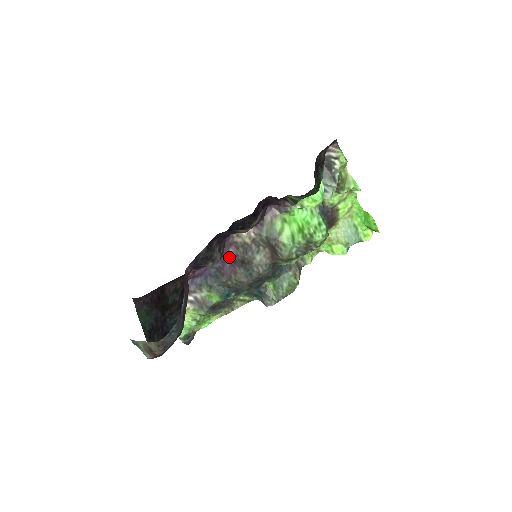
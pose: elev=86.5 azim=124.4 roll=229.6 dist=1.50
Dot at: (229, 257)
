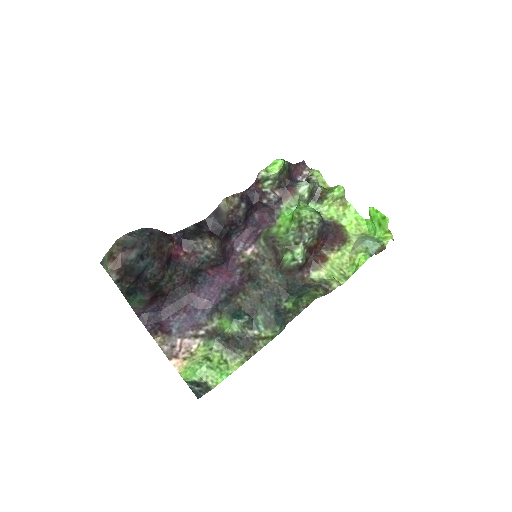
Dot at: (237, 278)
